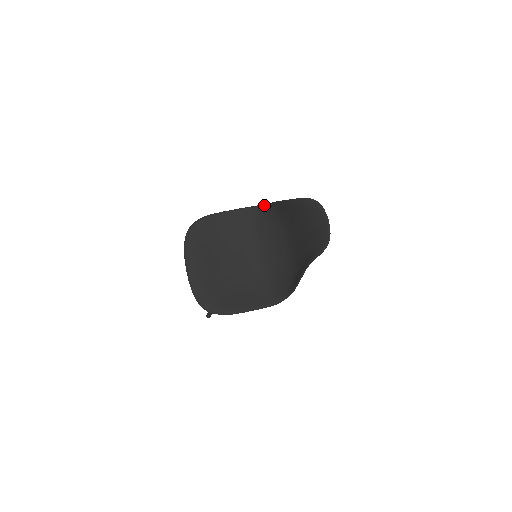
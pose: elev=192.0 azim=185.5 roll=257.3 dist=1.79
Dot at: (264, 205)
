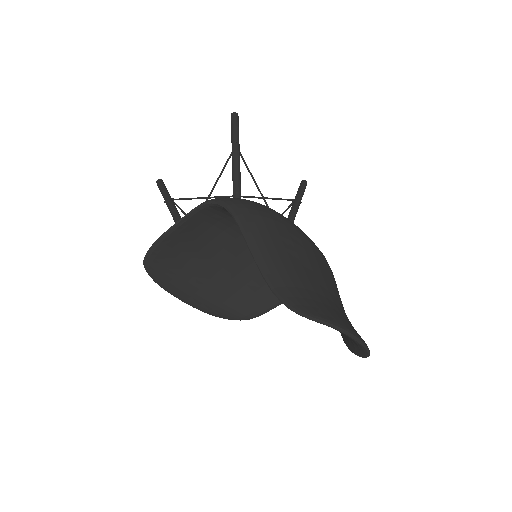
Dot at: occluded
